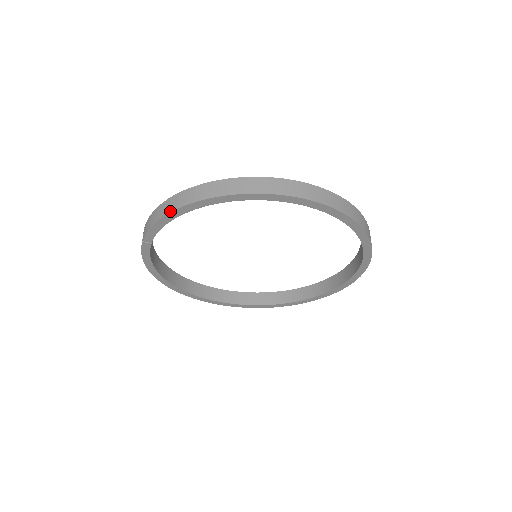
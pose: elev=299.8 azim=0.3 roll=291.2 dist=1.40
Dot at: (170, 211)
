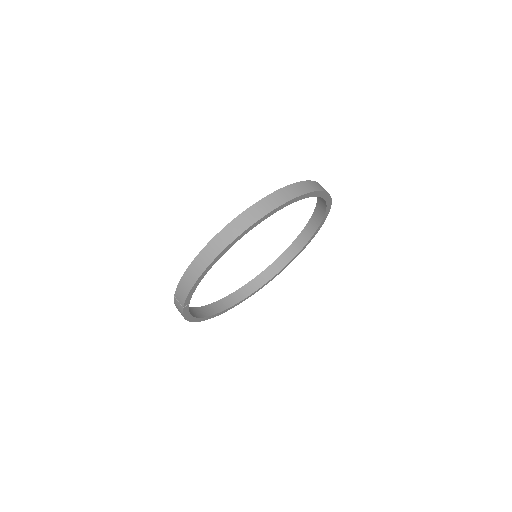
Dot at: (199, 276)
